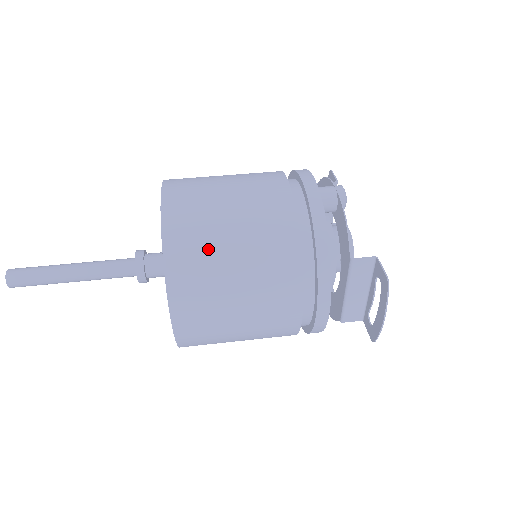
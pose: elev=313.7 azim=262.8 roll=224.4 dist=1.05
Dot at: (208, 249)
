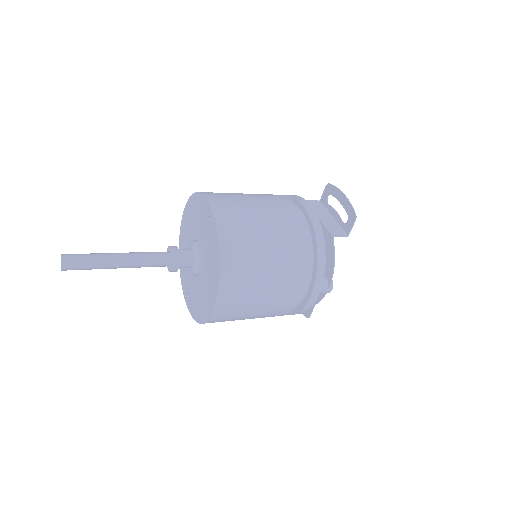
Dot at: occluded
